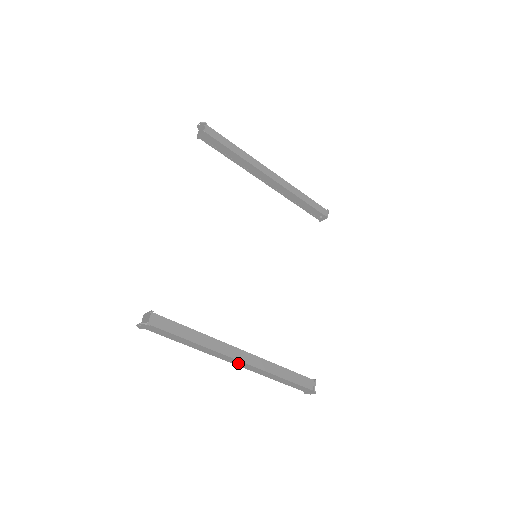
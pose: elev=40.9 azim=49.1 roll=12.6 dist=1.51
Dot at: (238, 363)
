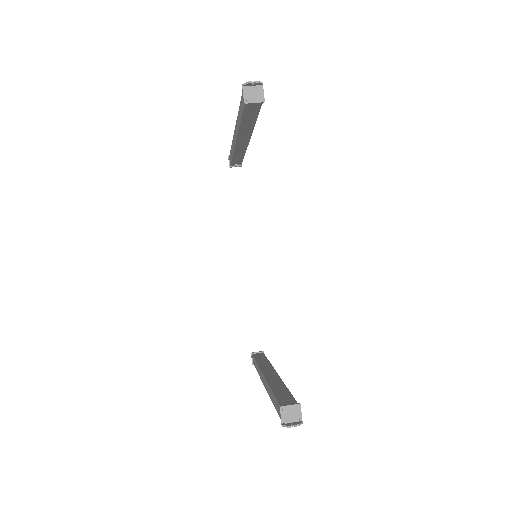
Dot at: occluded
